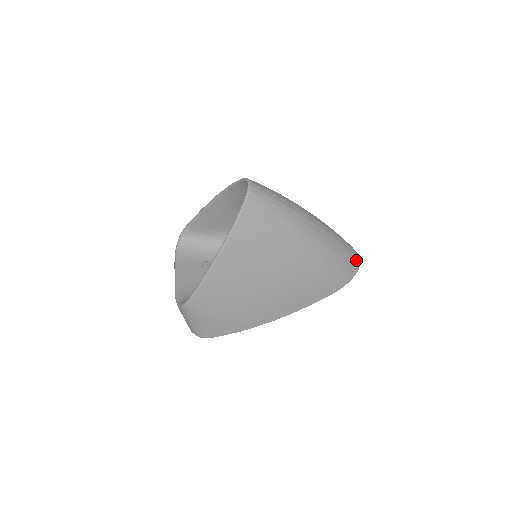
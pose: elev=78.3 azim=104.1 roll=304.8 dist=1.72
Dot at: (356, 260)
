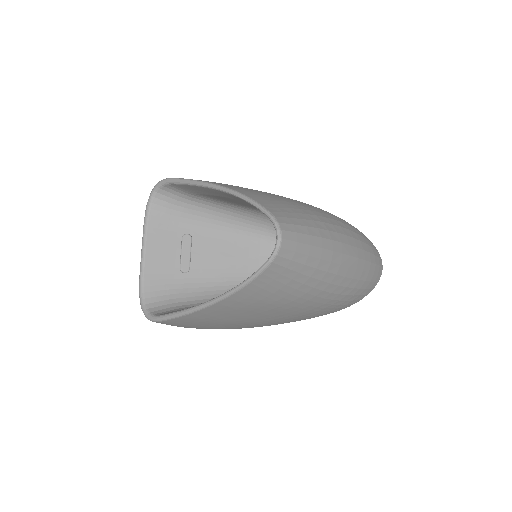
Dot at: (377, 279)
